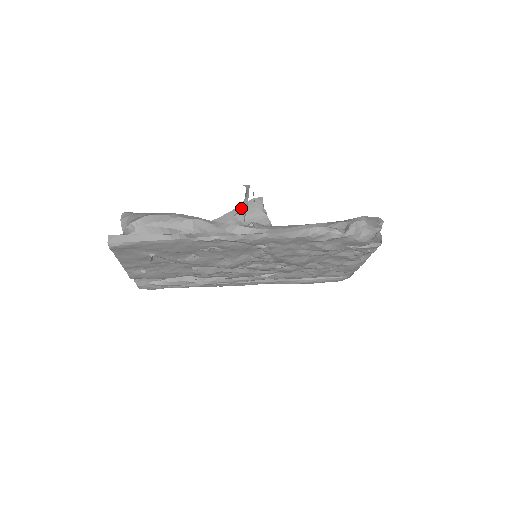
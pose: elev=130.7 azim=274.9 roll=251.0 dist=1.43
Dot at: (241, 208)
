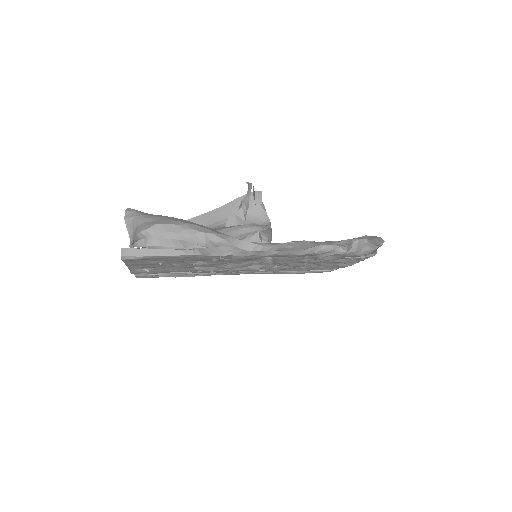
Dot at: (242, 205)
